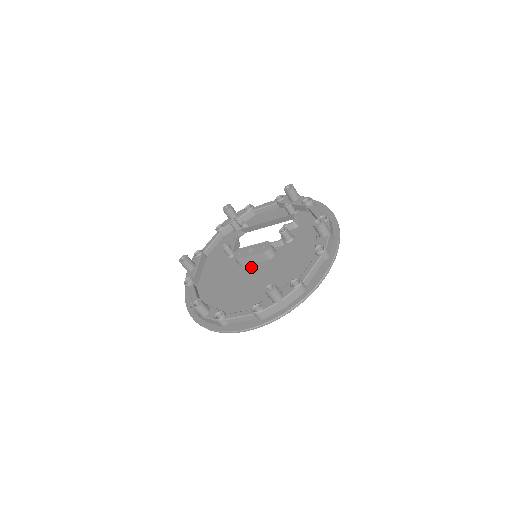
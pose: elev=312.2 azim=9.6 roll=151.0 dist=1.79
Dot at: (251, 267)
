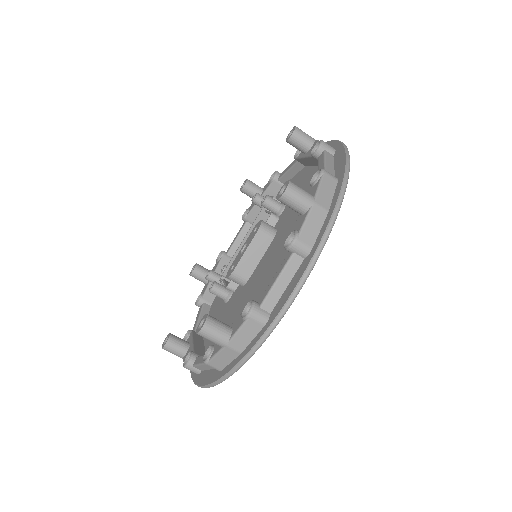
Dot at: (258, 266)
